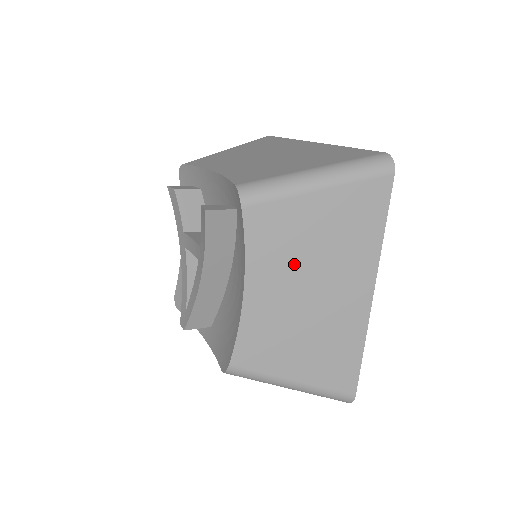
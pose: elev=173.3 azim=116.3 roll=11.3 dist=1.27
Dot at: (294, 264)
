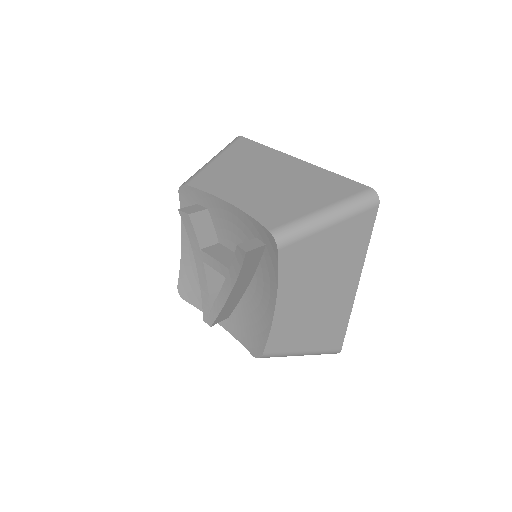
Dot at: (310, 279)
